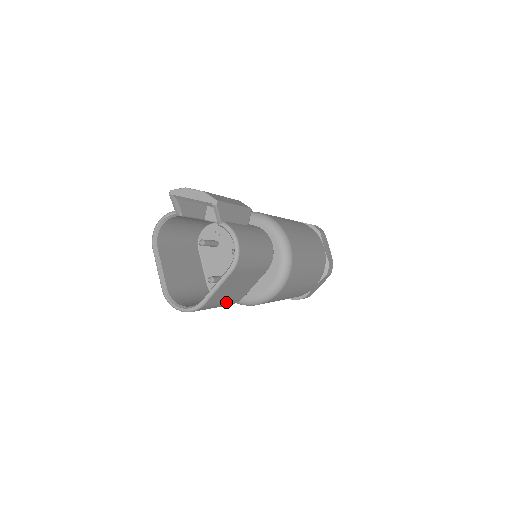
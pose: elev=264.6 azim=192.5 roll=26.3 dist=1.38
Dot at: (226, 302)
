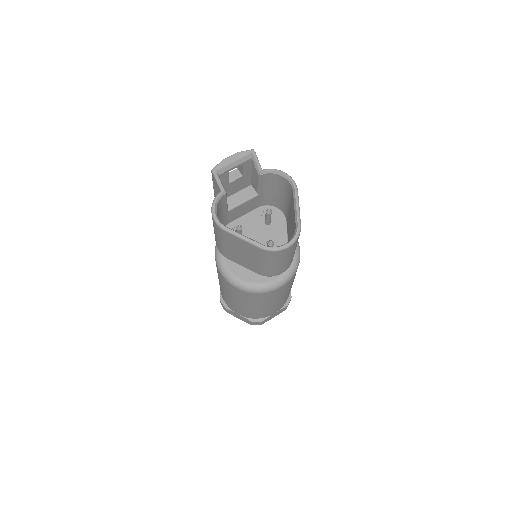
Dot at: occluded
